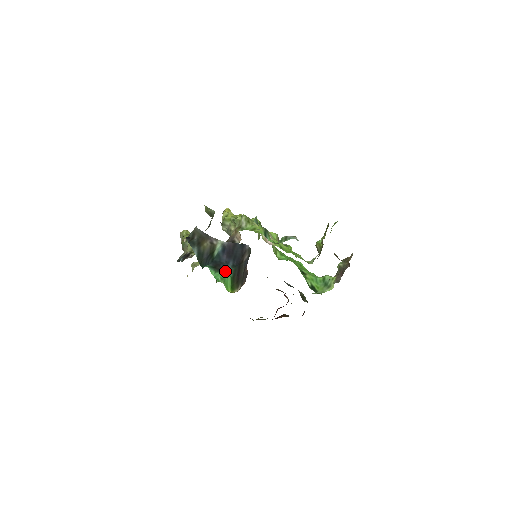
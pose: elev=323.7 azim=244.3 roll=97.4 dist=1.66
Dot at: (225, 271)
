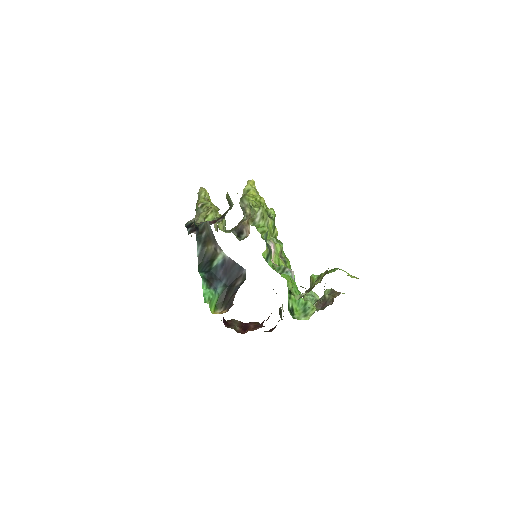
Dot at: (216, 289)
